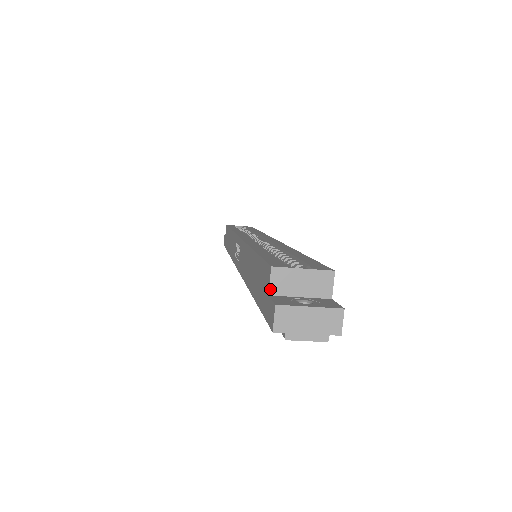
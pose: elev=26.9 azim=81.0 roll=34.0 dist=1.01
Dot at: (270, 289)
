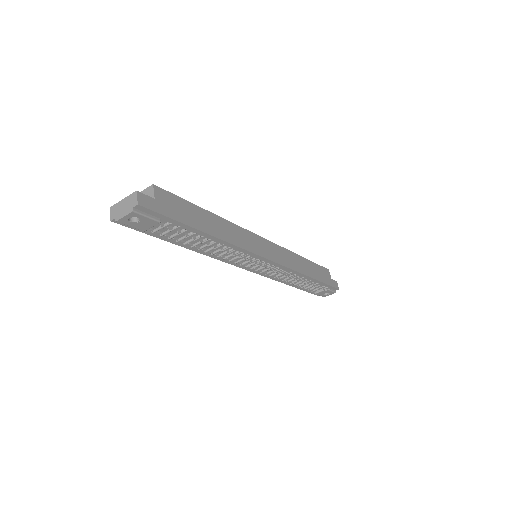
Dot at: occluded
